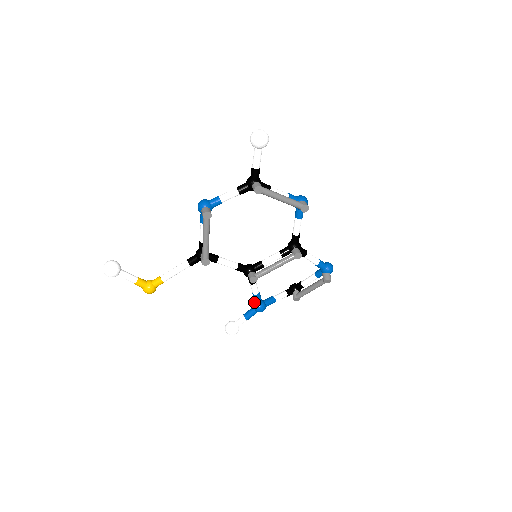
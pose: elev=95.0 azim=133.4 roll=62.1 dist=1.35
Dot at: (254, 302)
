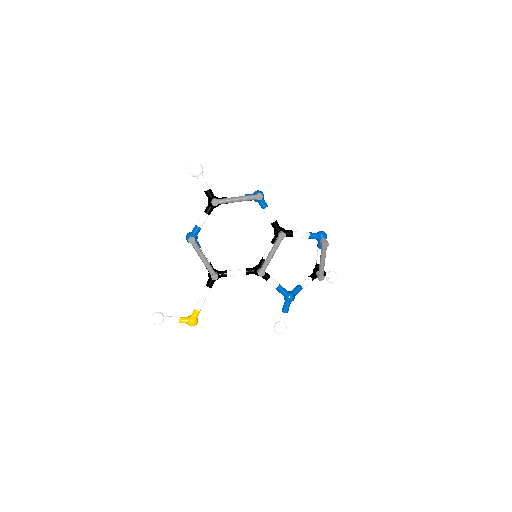
Dot at: occluded
